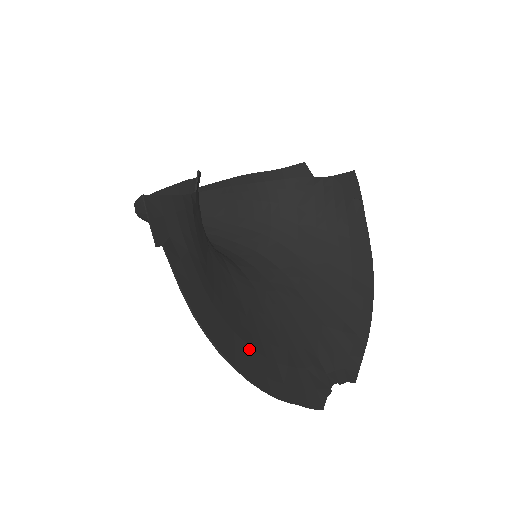
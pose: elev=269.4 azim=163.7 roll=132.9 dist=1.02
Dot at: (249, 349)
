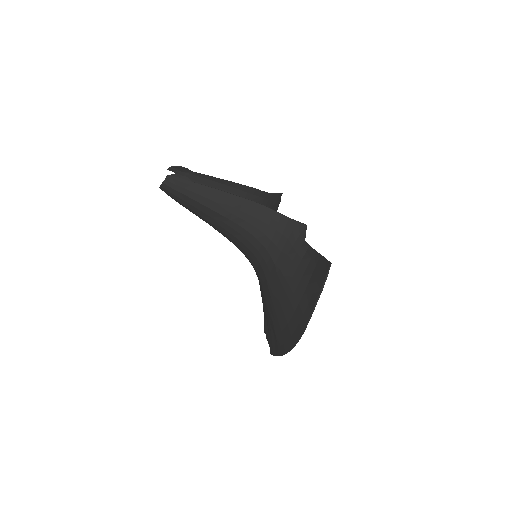
Dot at: (285, 331)
